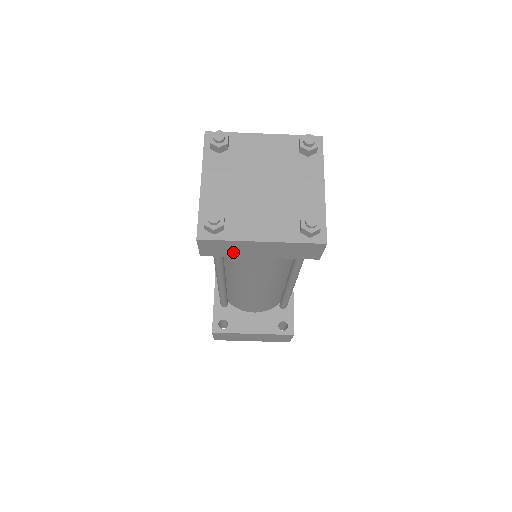
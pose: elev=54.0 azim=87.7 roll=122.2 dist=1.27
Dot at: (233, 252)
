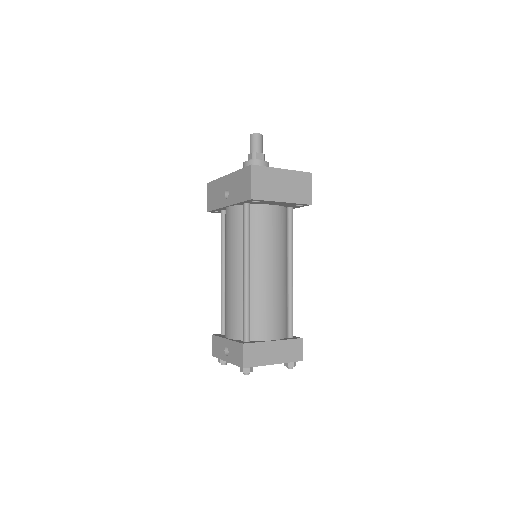
Dot at: occluded
